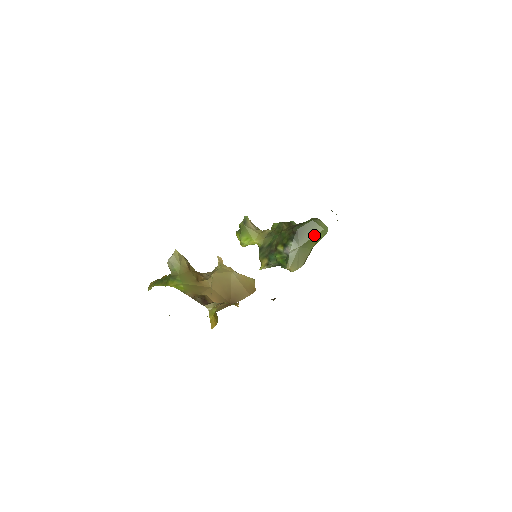
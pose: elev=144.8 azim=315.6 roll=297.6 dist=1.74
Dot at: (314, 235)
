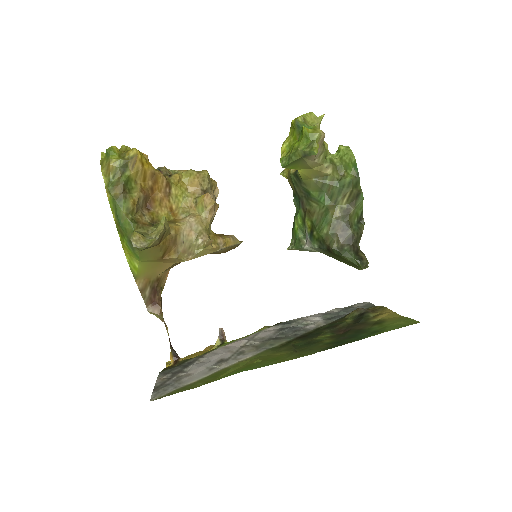
Dot at: (345, 263)
